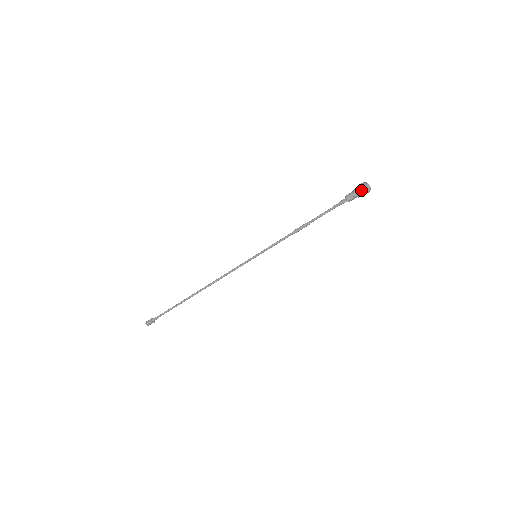
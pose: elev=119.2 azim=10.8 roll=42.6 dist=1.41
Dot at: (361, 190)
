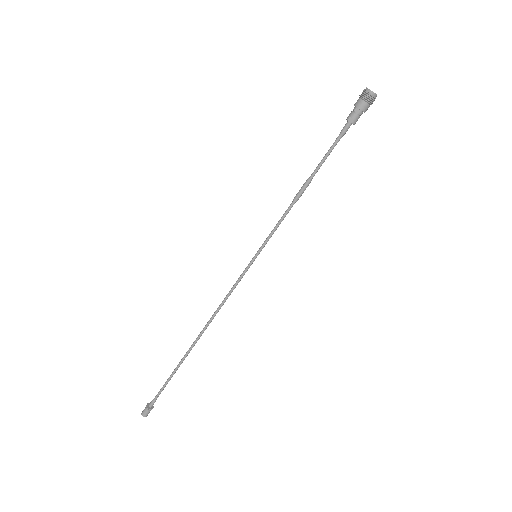
Dot at: (360, 95)
